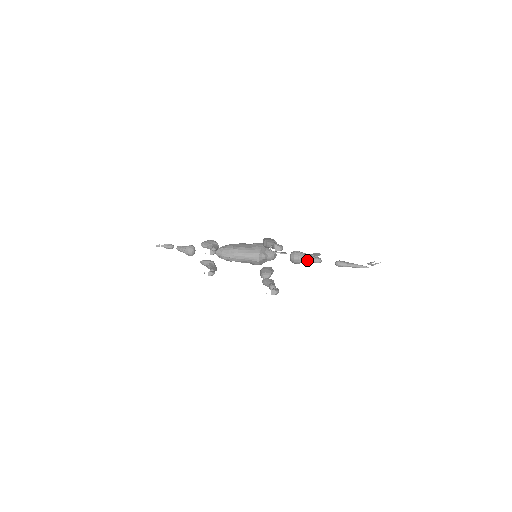
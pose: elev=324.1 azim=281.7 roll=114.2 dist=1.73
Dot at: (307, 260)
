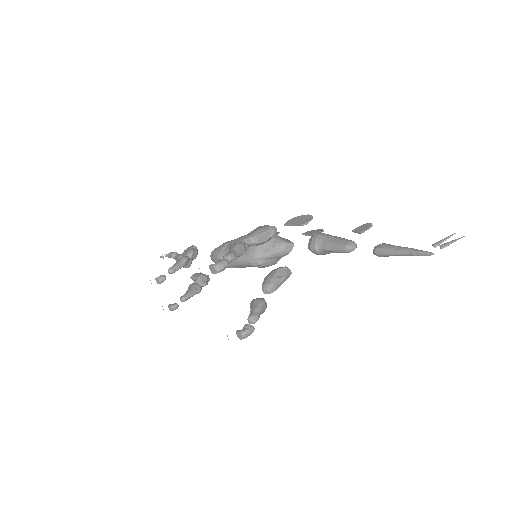
Dot at: (330, 250)
